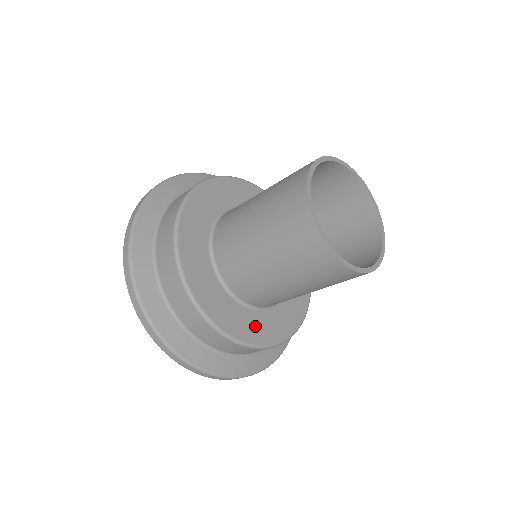
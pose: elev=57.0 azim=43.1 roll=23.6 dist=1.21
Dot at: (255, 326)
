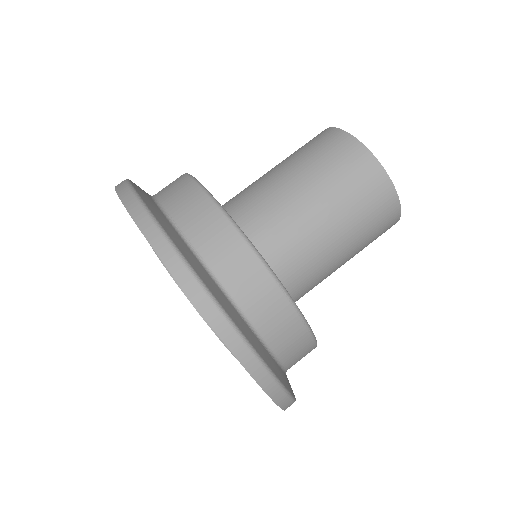
Dot at: occluded
